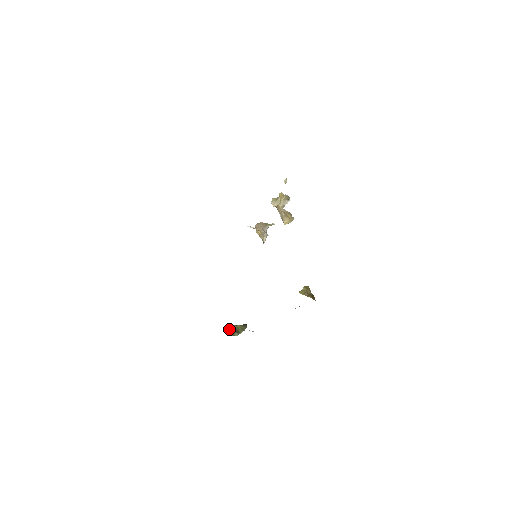
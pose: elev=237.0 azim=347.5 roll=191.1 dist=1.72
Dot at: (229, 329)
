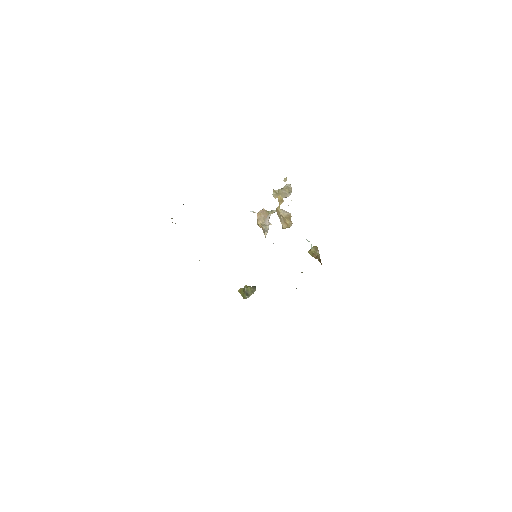
Dot at: (240, 290)
